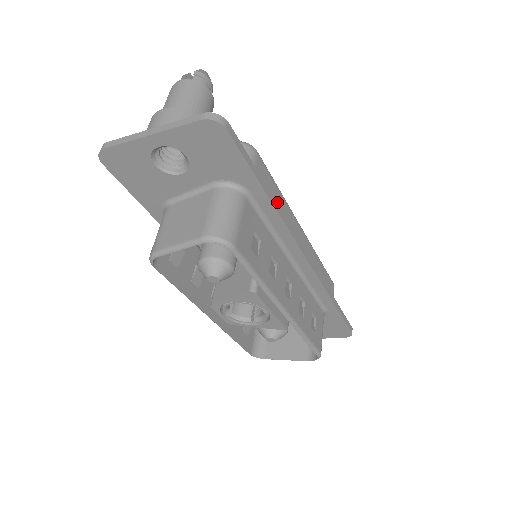
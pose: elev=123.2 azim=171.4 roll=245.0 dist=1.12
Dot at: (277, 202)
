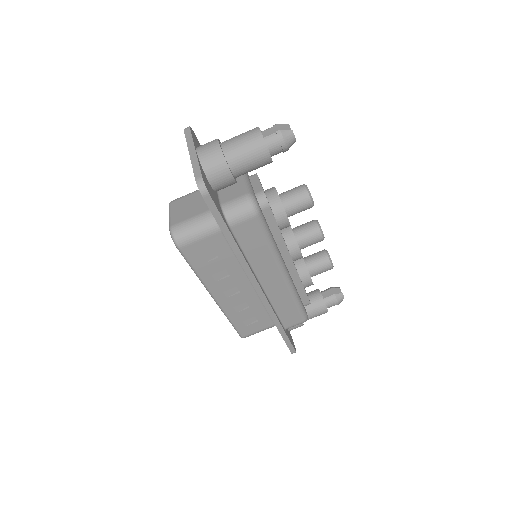
Dot at: (257, 249)
